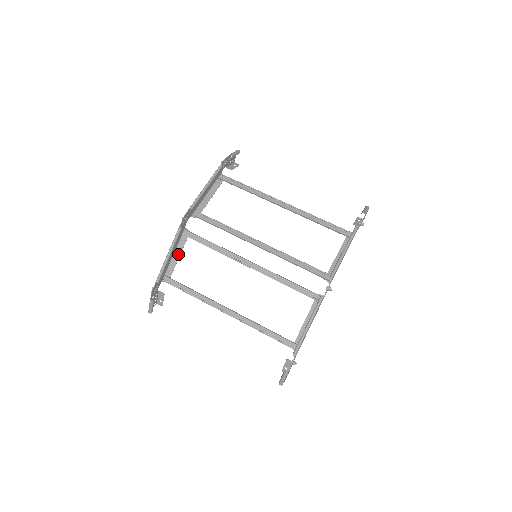
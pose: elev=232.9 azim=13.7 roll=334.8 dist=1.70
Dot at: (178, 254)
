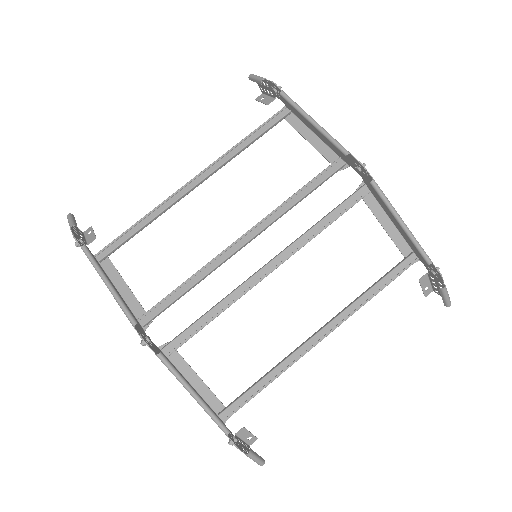
Dot at: (195, 378)
